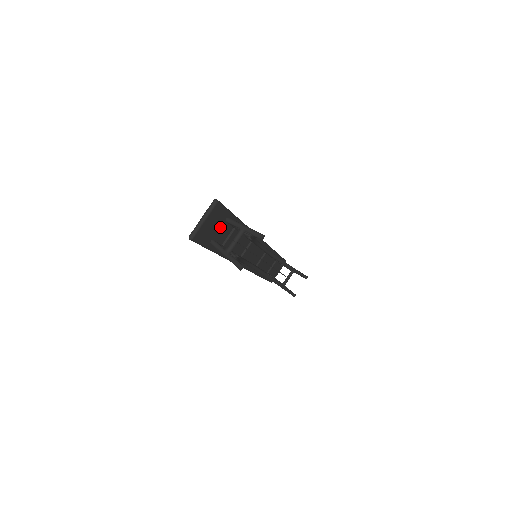
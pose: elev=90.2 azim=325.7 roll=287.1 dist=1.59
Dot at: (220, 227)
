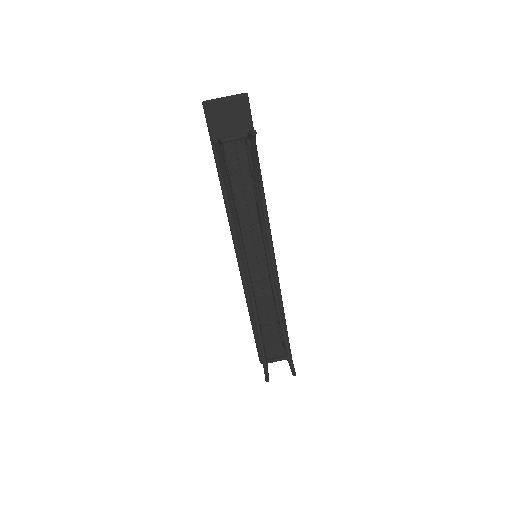
Dot at: occluded
